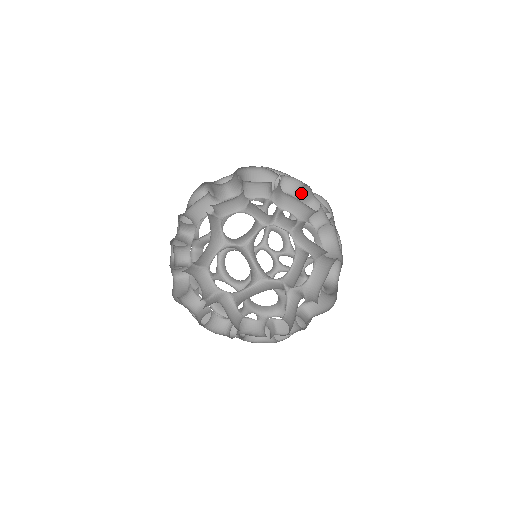
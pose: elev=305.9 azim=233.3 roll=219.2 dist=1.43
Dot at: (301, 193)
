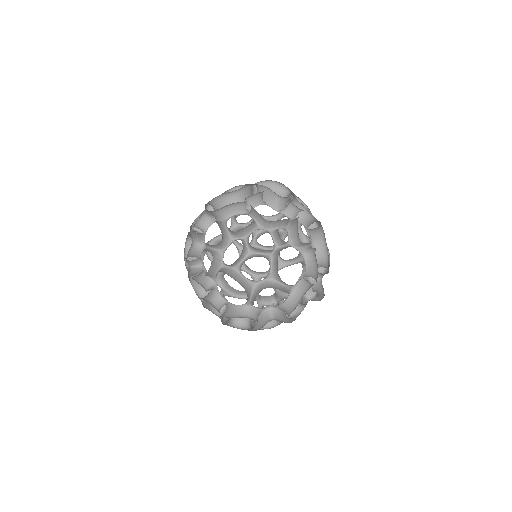
Dot at: occluded
